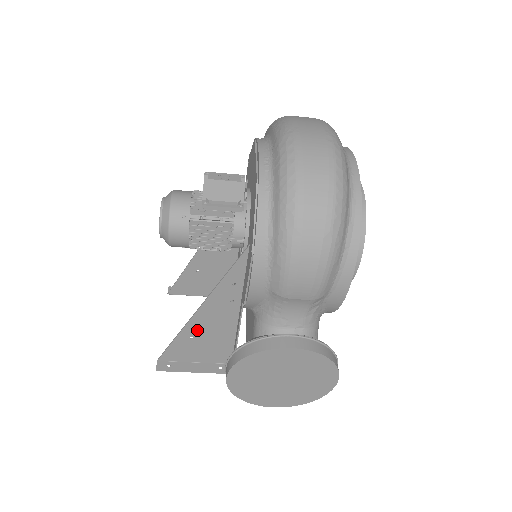
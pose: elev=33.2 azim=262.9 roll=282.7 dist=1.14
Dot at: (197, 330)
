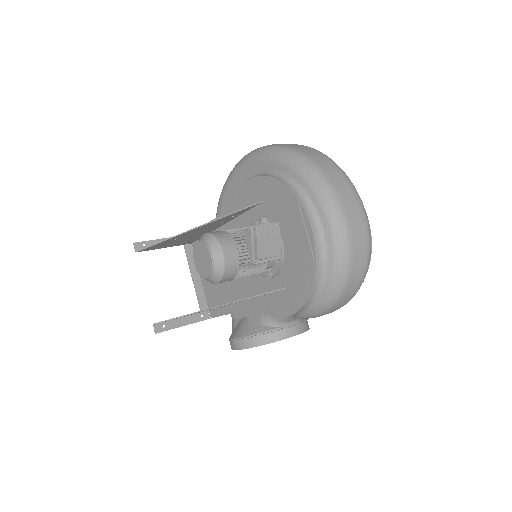
Dot at: (202, 311)
